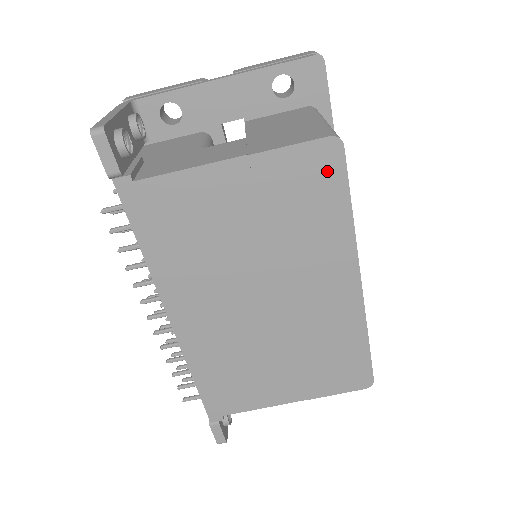
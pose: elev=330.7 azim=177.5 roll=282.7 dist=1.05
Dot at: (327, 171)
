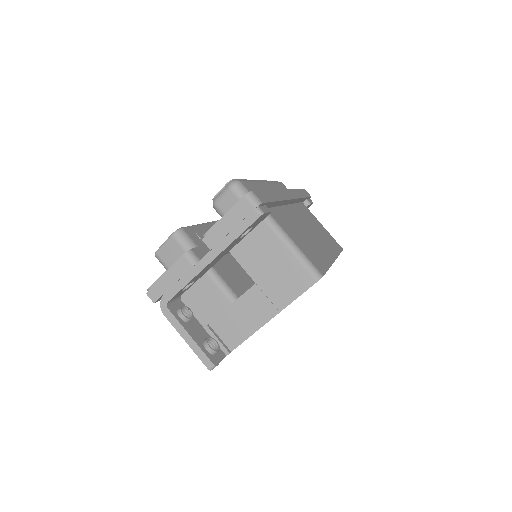
Dot at: occluded
